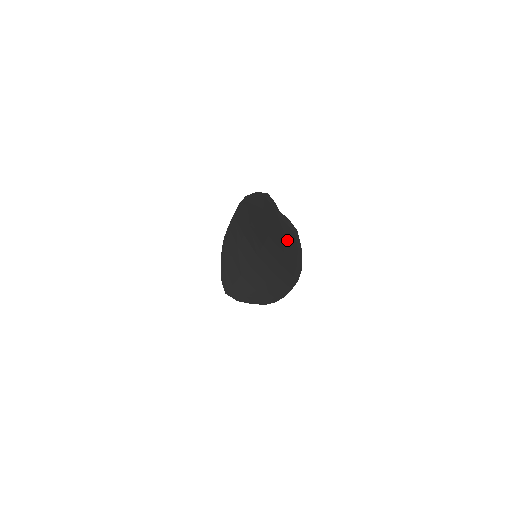
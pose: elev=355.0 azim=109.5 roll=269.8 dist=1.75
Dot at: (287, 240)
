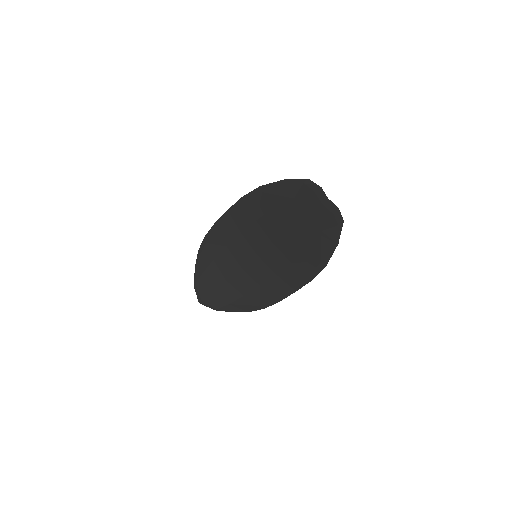
Dot at: (321, 233)
